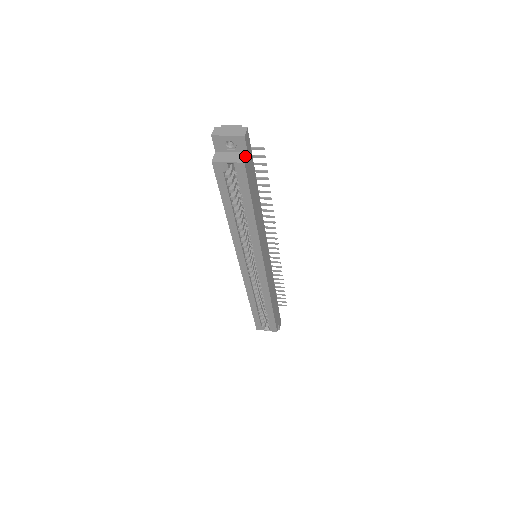
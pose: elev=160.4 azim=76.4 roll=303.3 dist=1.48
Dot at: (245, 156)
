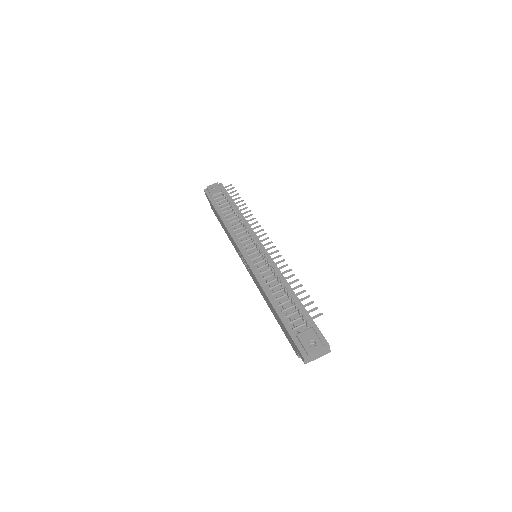
Dot at: occluded
